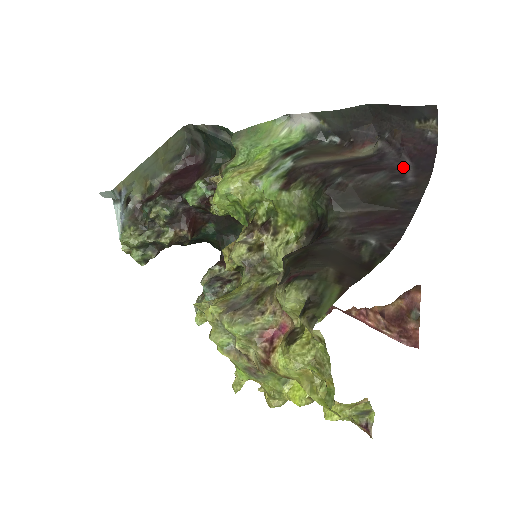
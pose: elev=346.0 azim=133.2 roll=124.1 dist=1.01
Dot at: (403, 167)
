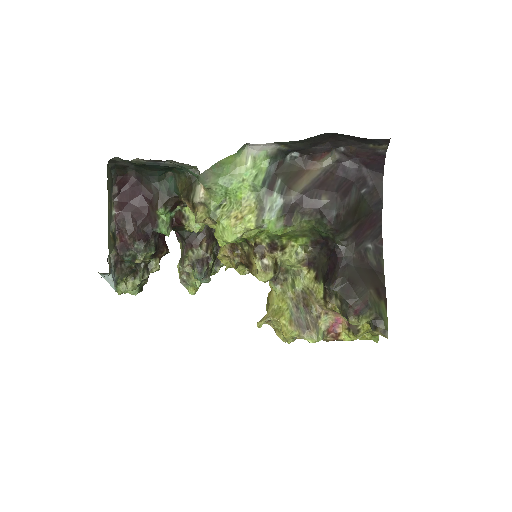
Dot at: (363, 175)
